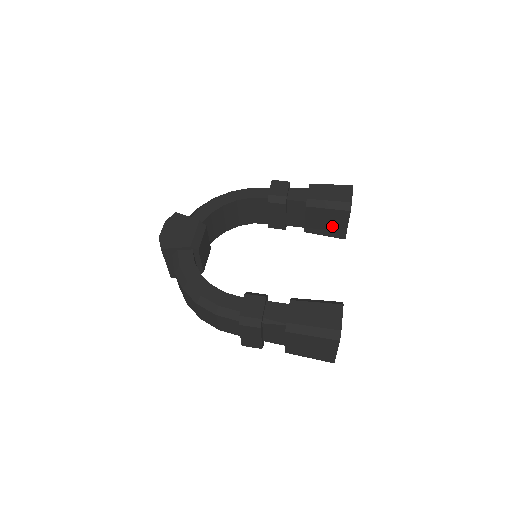
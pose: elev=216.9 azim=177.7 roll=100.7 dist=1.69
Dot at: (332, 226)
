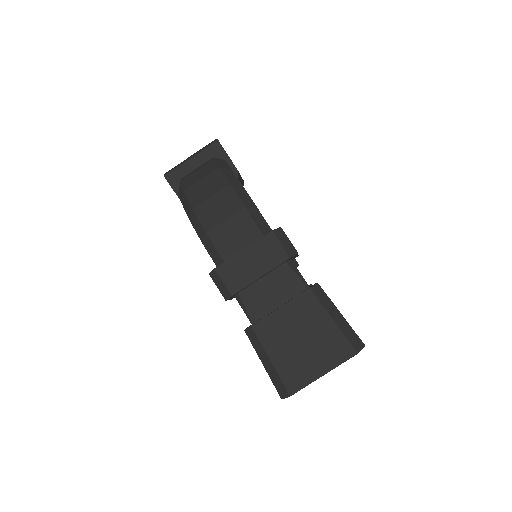
Dot at: occluded
